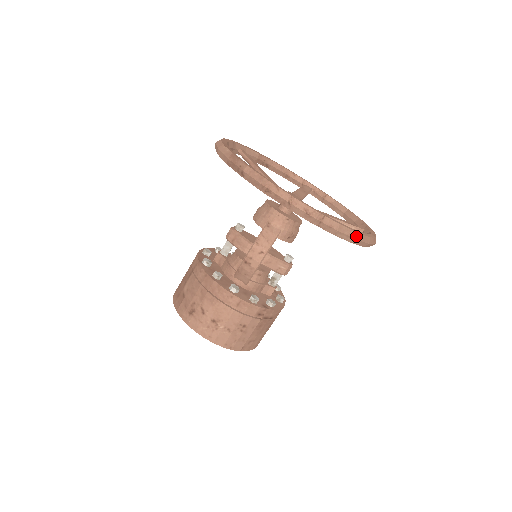
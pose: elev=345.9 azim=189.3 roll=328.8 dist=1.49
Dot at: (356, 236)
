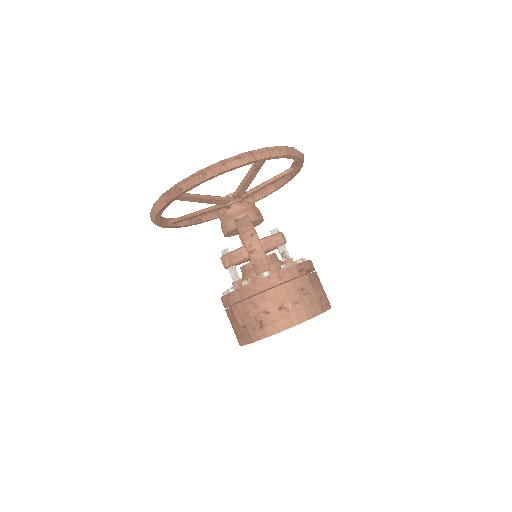
Dot at: (283, 148)
